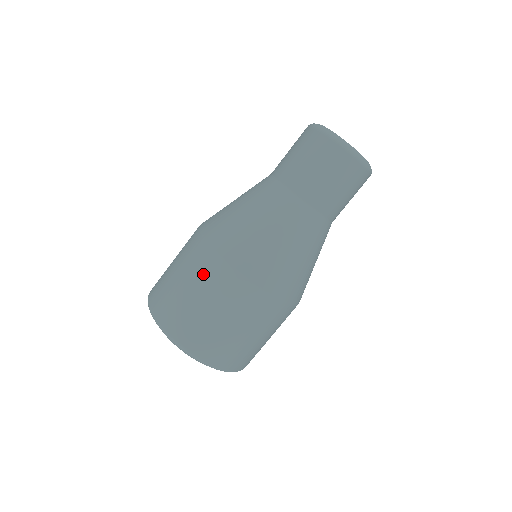
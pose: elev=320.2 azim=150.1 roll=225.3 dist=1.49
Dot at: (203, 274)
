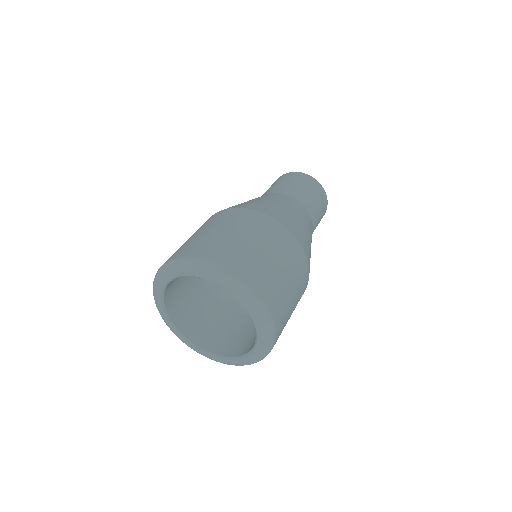
Dot at: (264, 231)
